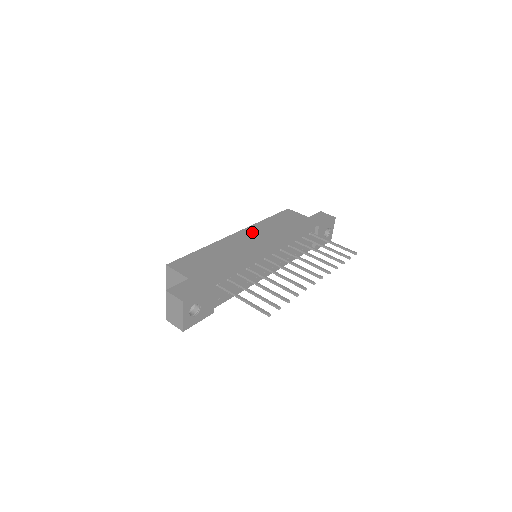
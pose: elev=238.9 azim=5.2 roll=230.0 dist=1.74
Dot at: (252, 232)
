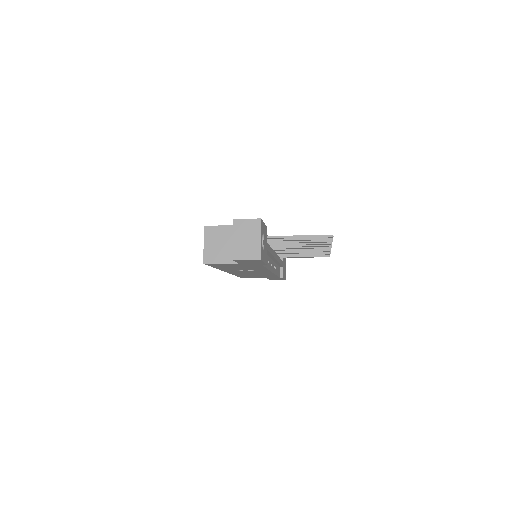
Dot at: occluded
